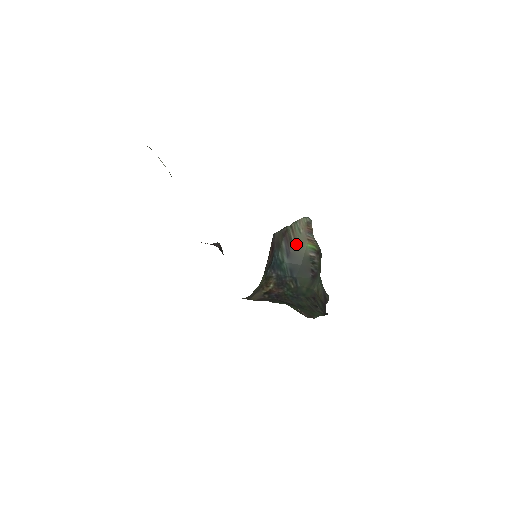
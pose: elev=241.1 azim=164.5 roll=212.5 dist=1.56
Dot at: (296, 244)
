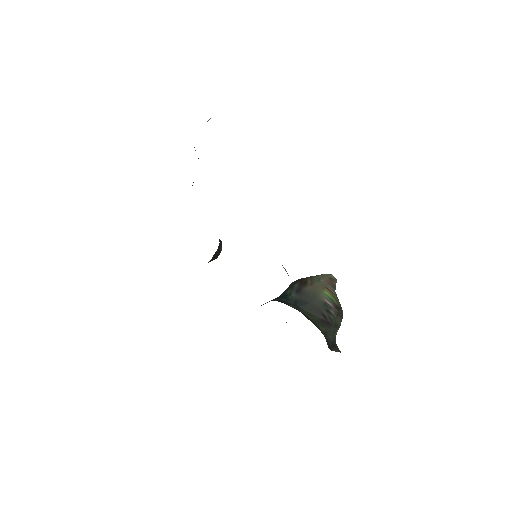
Dot at: (311, 287)
